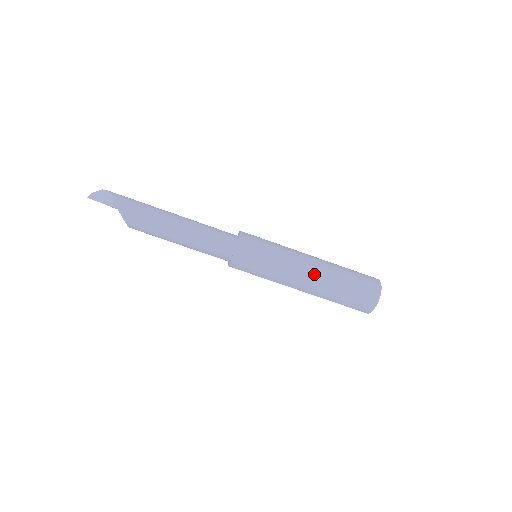
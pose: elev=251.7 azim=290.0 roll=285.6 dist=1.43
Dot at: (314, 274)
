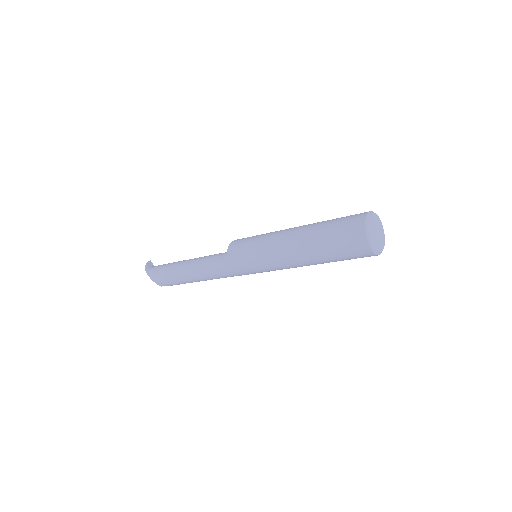
Dot at: (302, 264)
